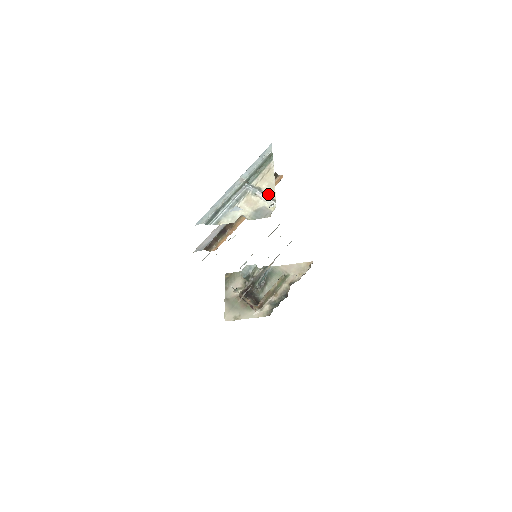
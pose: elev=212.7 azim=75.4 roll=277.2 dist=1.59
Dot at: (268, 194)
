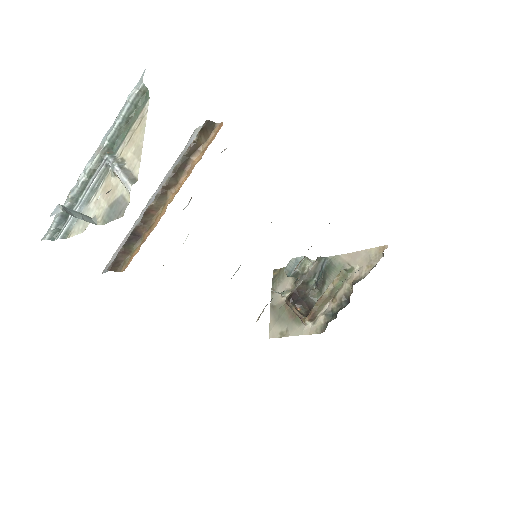
Dot at: (130, 169)
